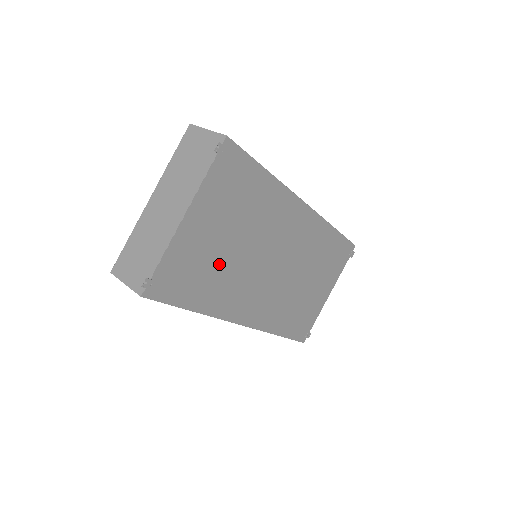
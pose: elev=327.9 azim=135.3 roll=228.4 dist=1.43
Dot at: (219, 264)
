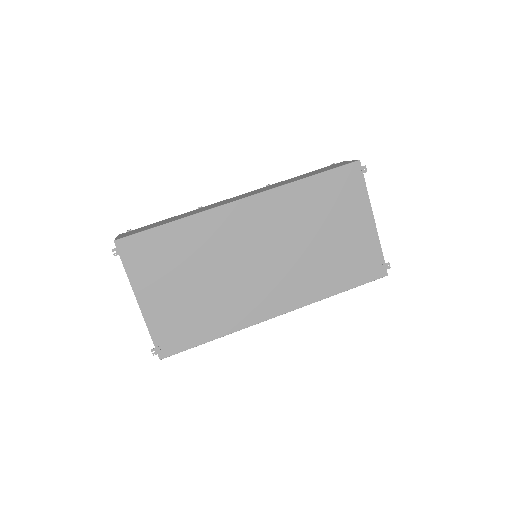
Dot at: (201, 301)
